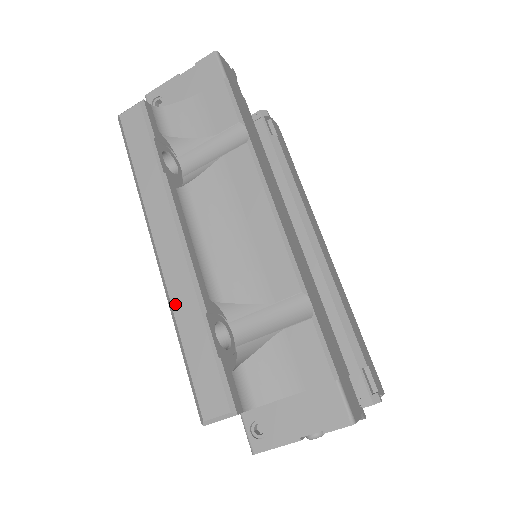
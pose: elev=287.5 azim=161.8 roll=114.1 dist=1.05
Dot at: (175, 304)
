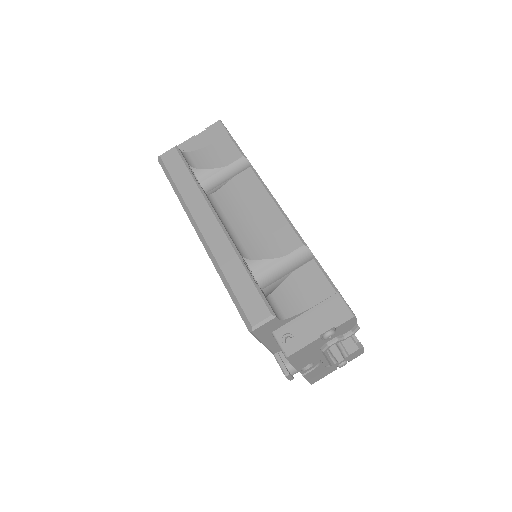
Dot at: (219, 259)
